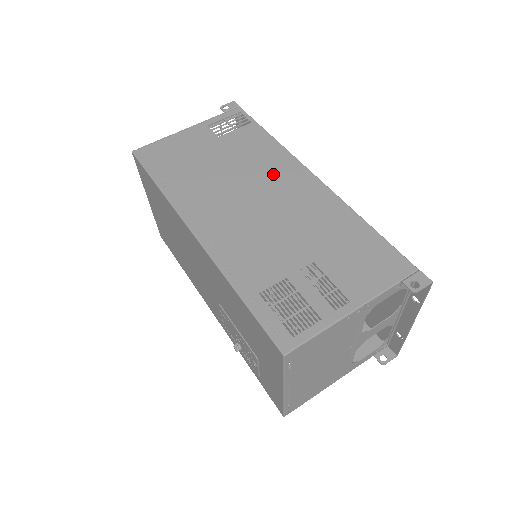
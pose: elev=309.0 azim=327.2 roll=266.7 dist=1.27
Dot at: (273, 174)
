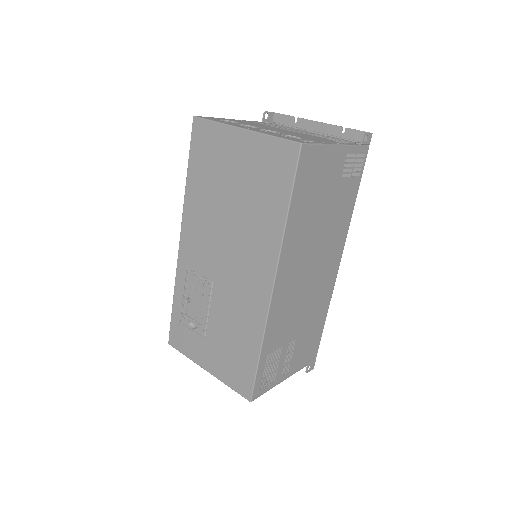
Dot at: (331, 249)
